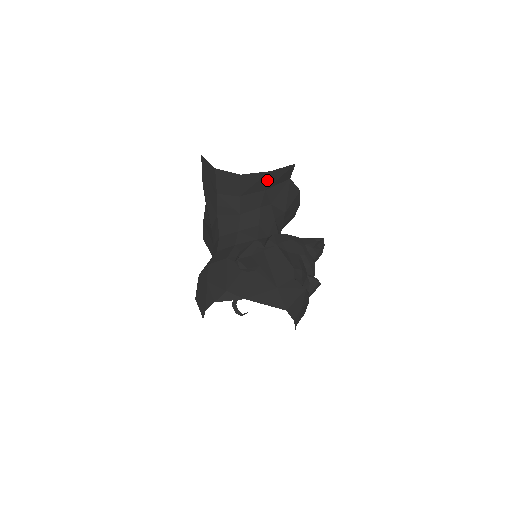
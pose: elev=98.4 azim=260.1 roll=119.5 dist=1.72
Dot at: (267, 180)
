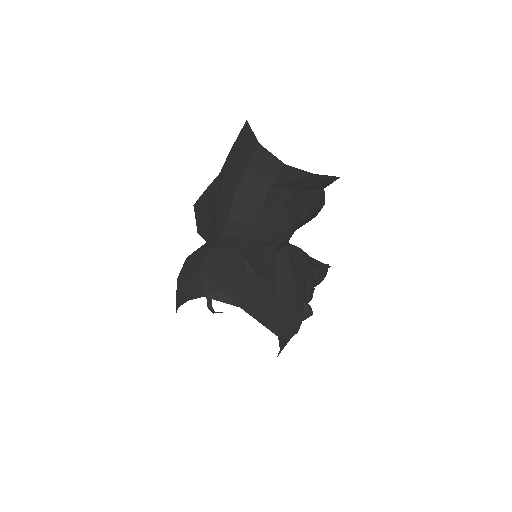
Dot at: (306, 181)
